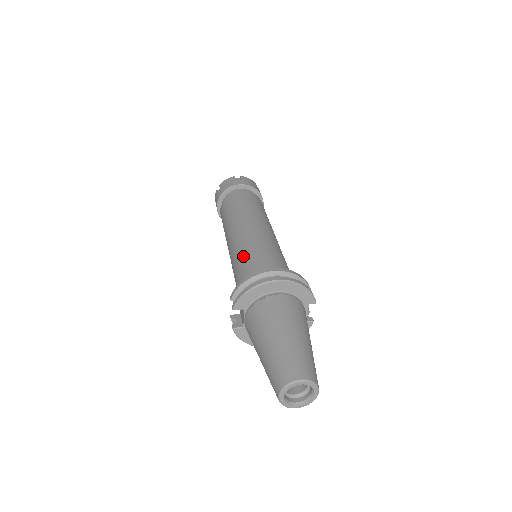
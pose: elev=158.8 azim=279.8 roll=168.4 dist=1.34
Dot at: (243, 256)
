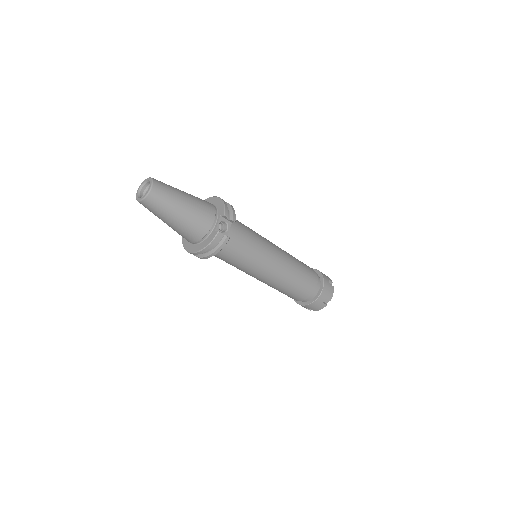
Dot at: occluded
